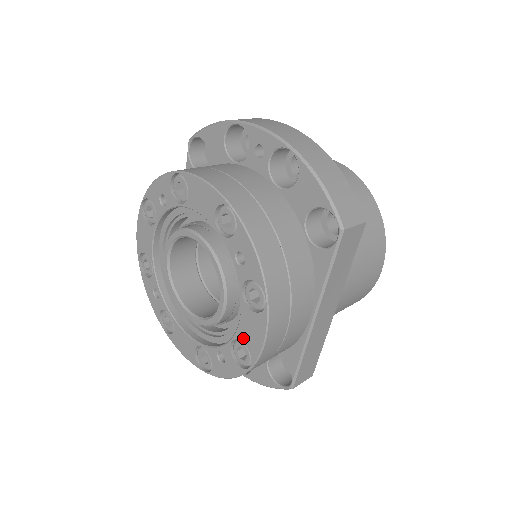
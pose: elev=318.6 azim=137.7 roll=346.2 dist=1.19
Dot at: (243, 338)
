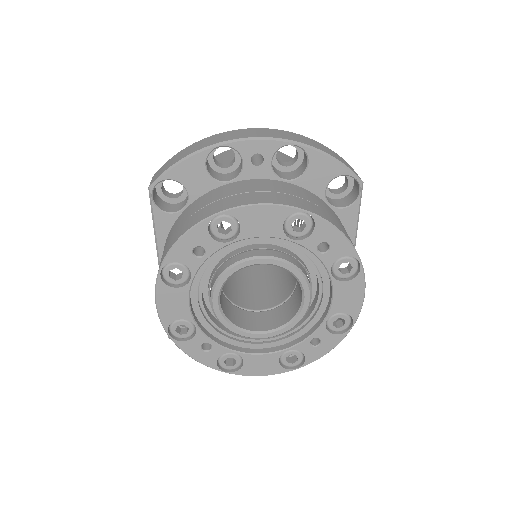
Dot at: (340, 309)
